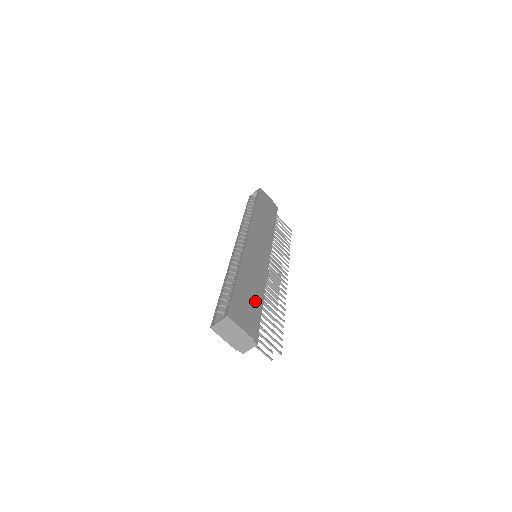
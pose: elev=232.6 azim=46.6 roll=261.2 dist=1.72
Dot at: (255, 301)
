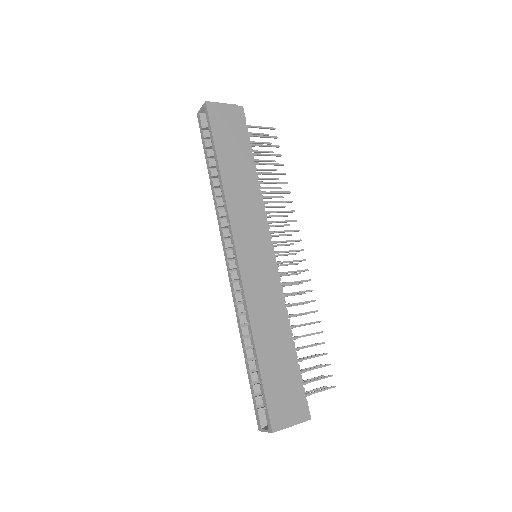
Dot at: (287, 362)
